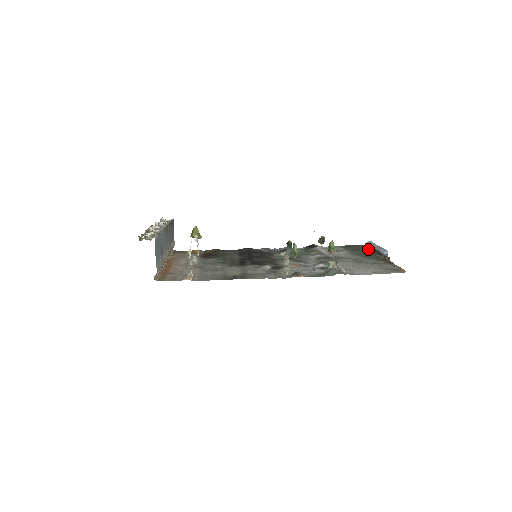
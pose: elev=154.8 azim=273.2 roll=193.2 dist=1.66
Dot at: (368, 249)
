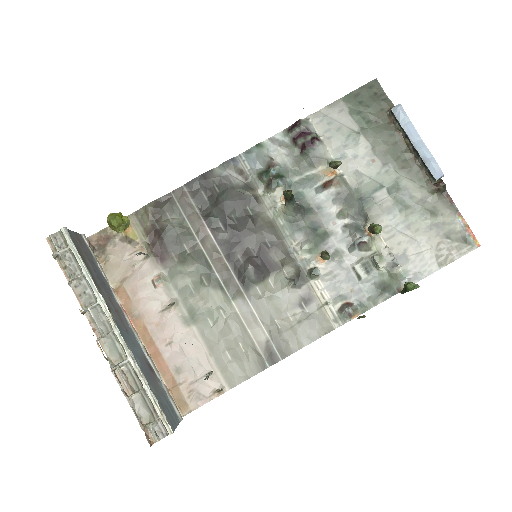
Dot at: (398, 128)
